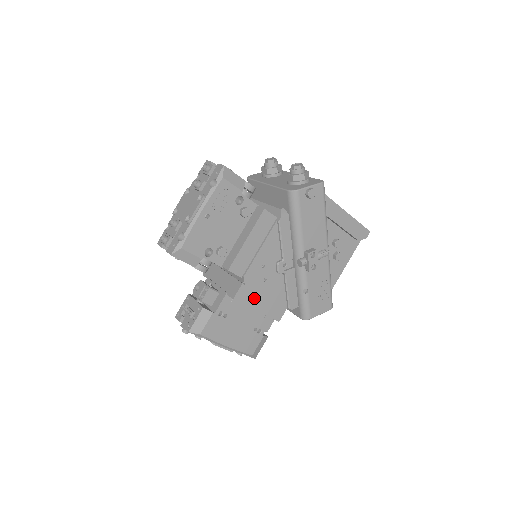
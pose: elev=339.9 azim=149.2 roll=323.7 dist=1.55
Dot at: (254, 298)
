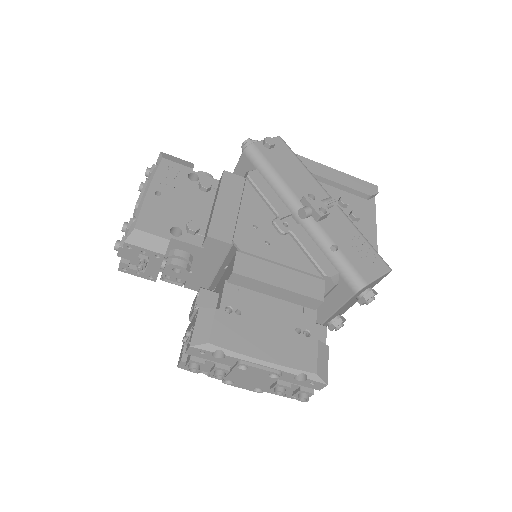
Dot at: (265, 270)
